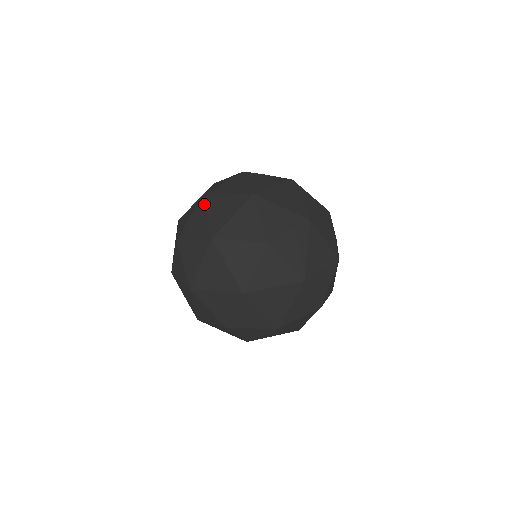
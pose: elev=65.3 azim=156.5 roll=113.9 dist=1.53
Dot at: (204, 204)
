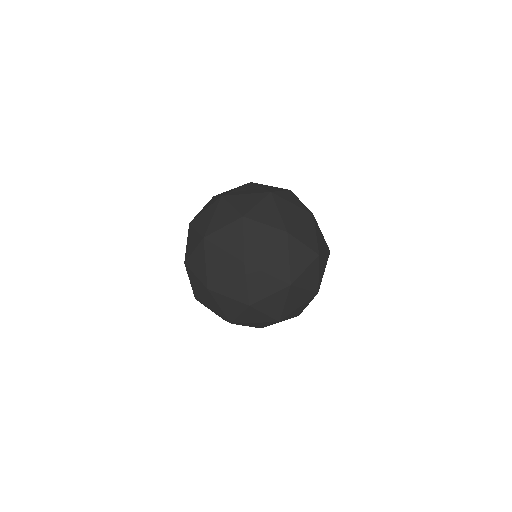
Dot at: (275, 200)
